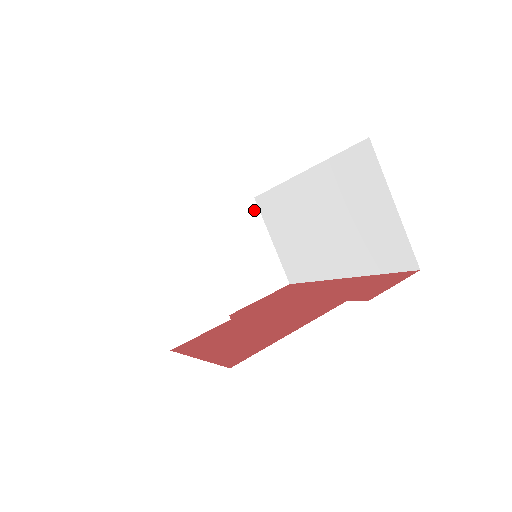
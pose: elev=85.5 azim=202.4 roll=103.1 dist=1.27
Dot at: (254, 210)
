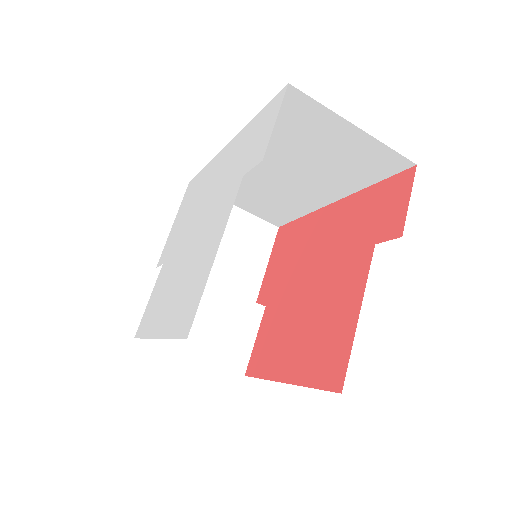
Dot at: occluded
